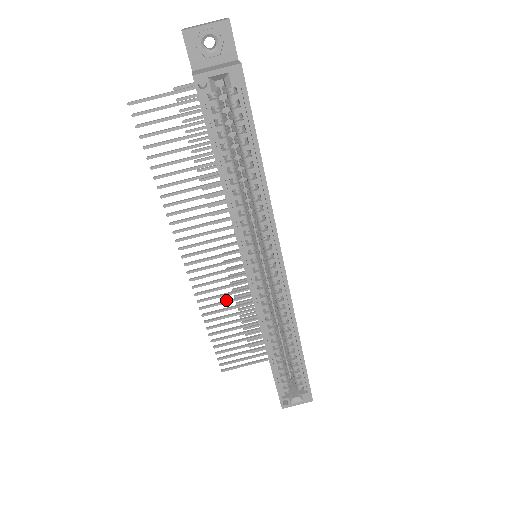
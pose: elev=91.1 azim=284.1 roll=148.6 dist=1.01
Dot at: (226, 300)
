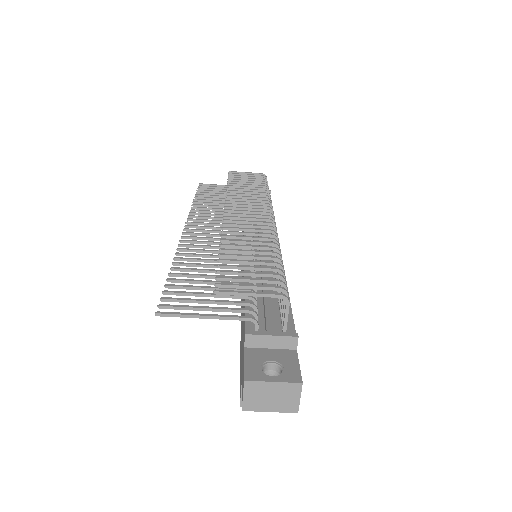
Dot at: (218, 209)
